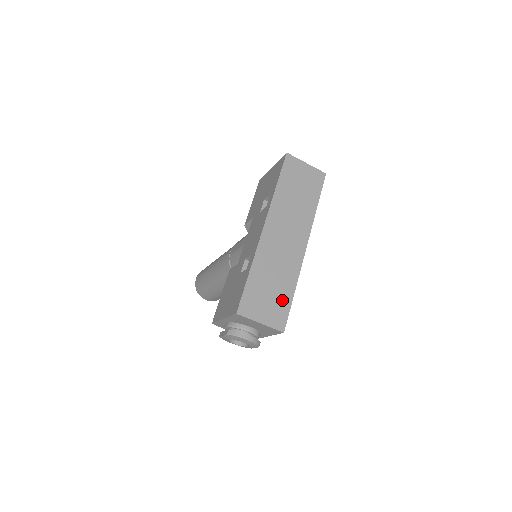
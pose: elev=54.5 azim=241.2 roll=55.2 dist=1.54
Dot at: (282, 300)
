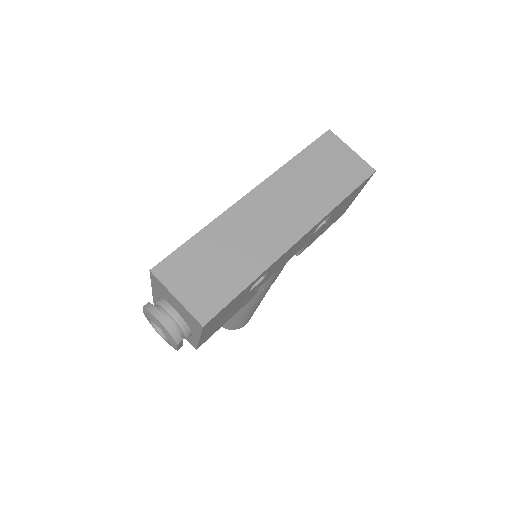
Dot at: (225, 285)
